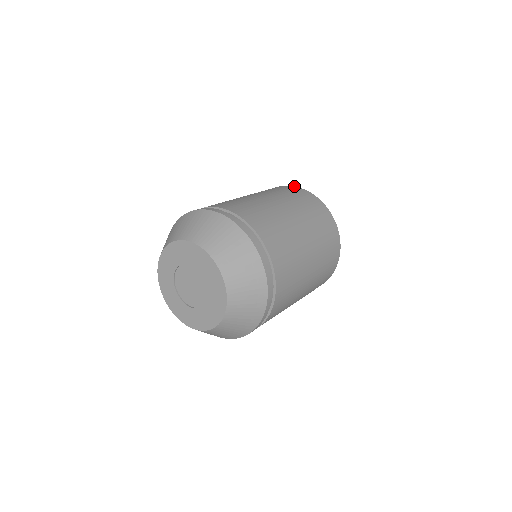
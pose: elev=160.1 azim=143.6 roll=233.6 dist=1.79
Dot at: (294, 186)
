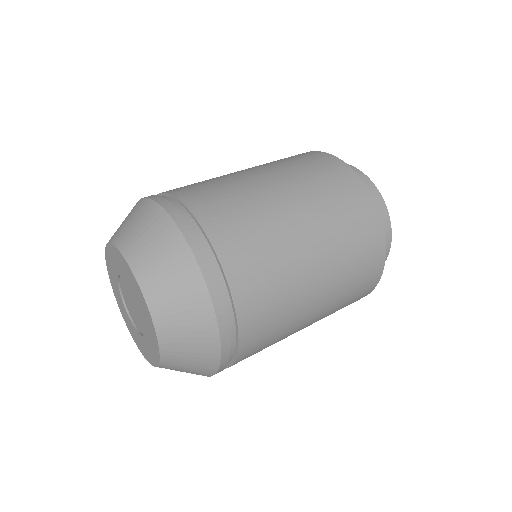
Dot at: occluded
